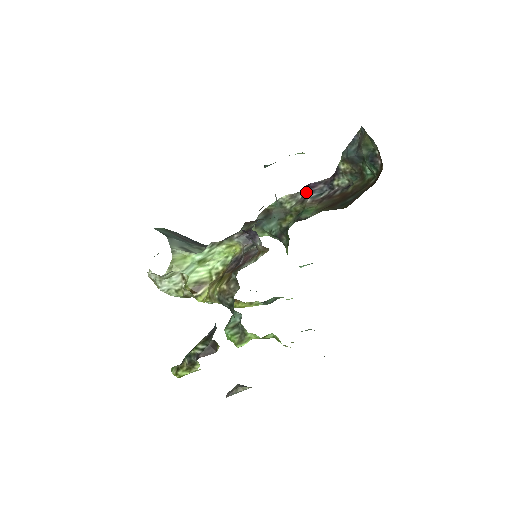
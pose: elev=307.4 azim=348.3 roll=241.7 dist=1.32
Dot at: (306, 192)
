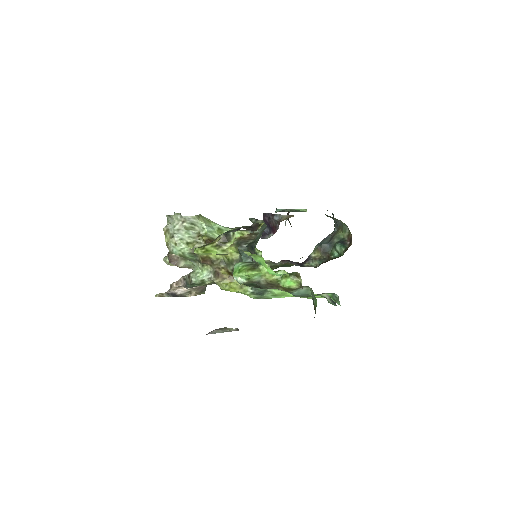
Dot at: (284, 261)
